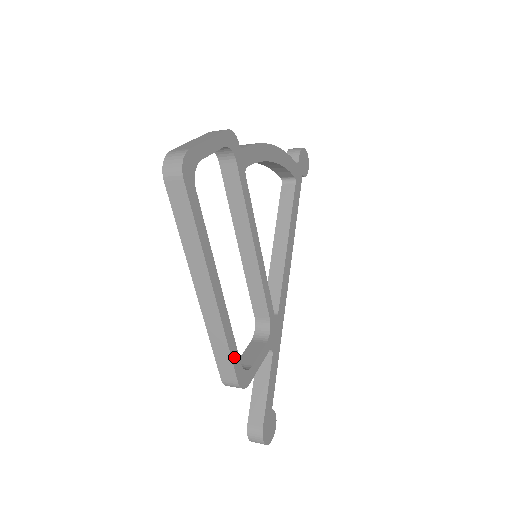
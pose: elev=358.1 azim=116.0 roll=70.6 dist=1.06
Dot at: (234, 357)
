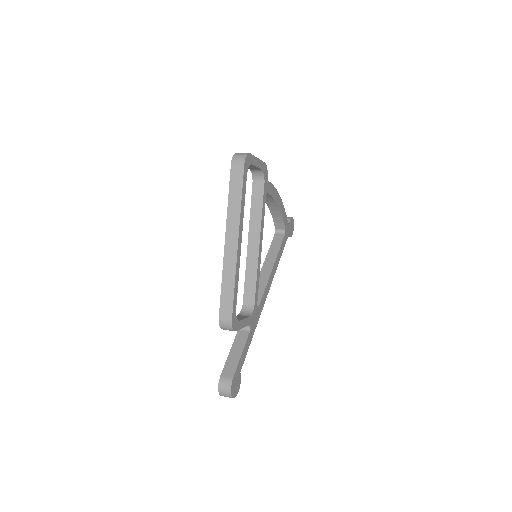
Dot at: (235, 299)
